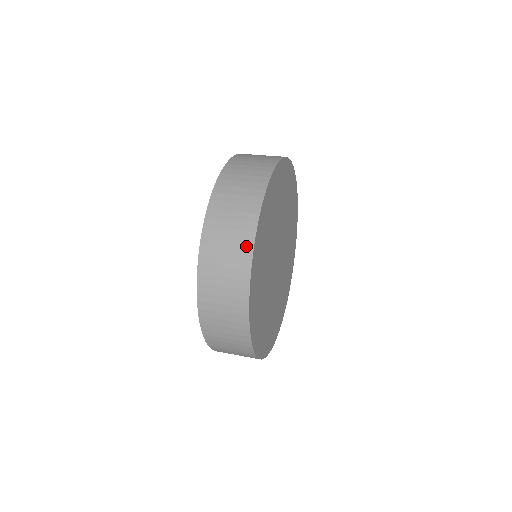
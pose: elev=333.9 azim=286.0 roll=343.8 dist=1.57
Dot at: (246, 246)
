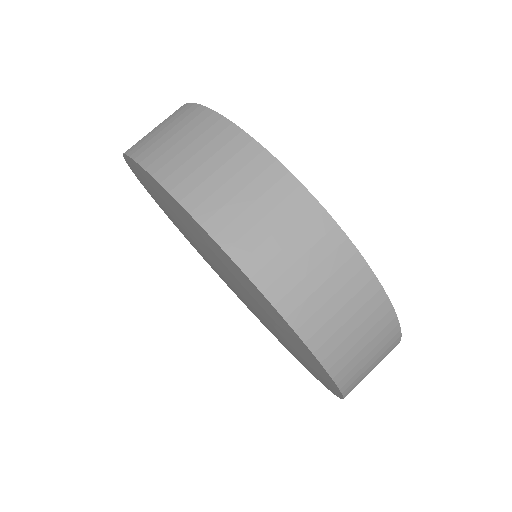
Dot at: (392, 335)
